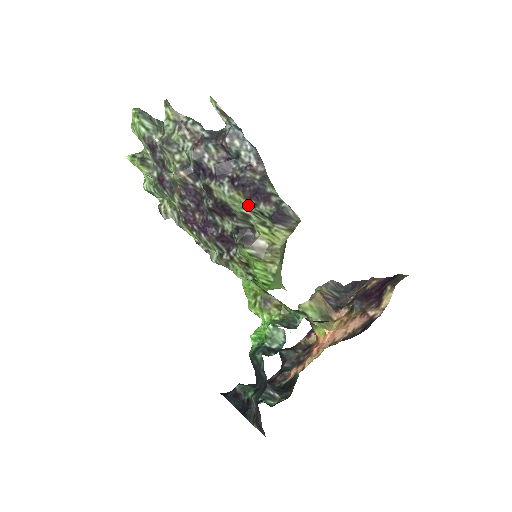
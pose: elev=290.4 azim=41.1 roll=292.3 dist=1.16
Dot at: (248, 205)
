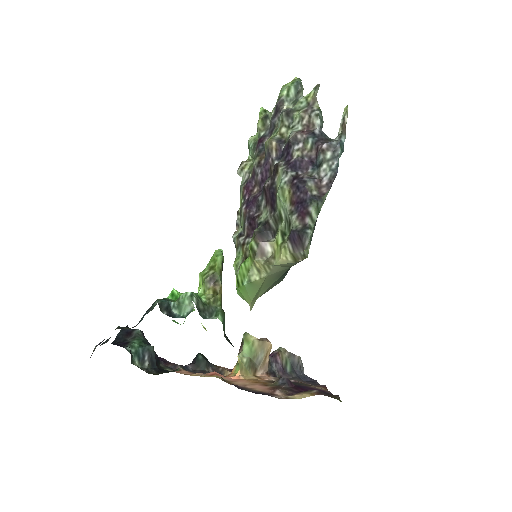
Dot at: (288, 208)
